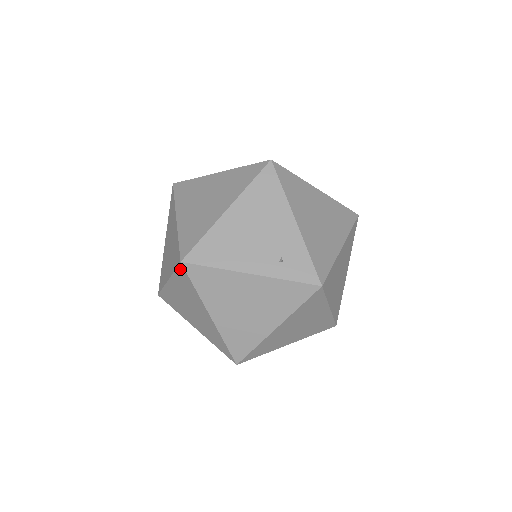
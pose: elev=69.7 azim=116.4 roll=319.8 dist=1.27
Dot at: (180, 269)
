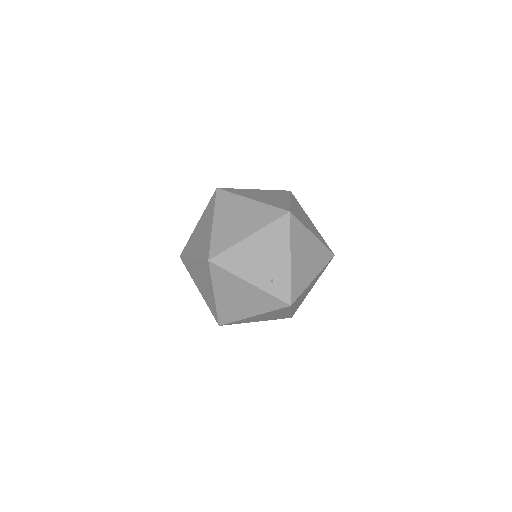
Dot at: (206, 262)
